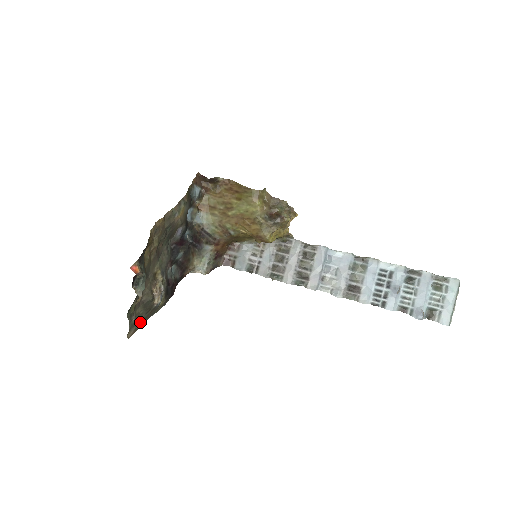
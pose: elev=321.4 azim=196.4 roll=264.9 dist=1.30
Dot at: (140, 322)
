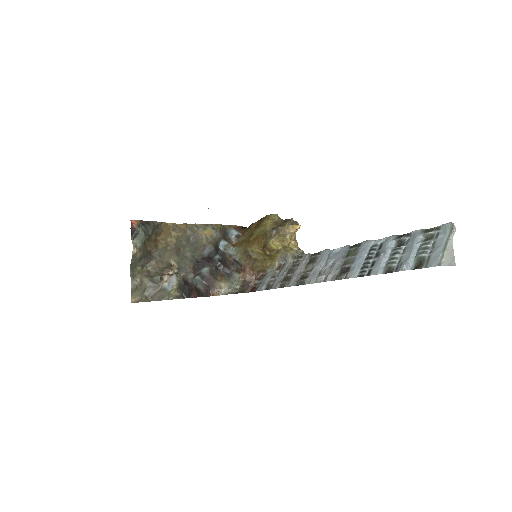
Dot at: (148, 297)
